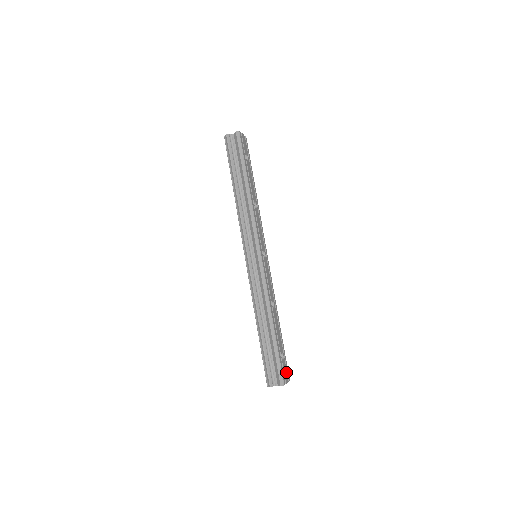
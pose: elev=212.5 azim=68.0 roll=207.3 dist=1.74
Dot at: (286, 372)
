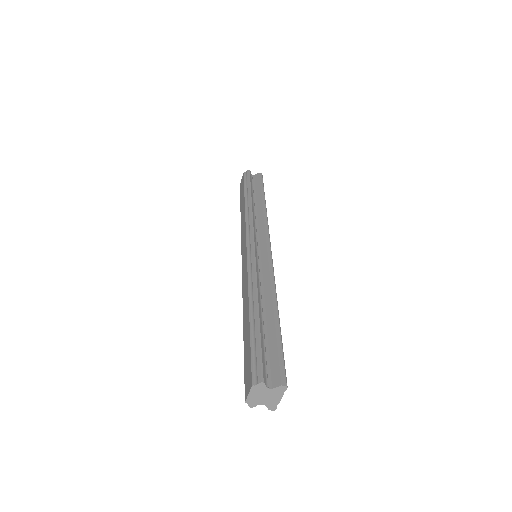
Dot at: occluded
